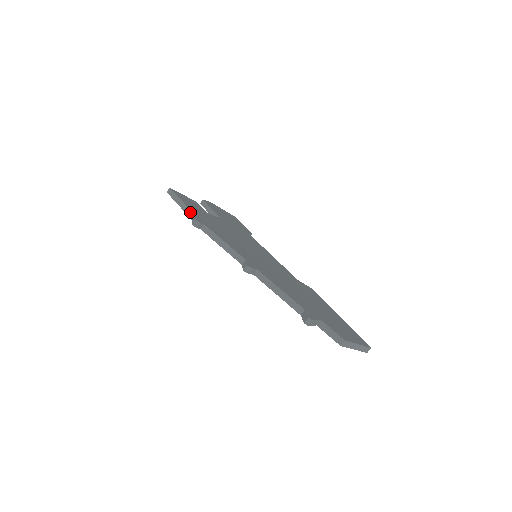
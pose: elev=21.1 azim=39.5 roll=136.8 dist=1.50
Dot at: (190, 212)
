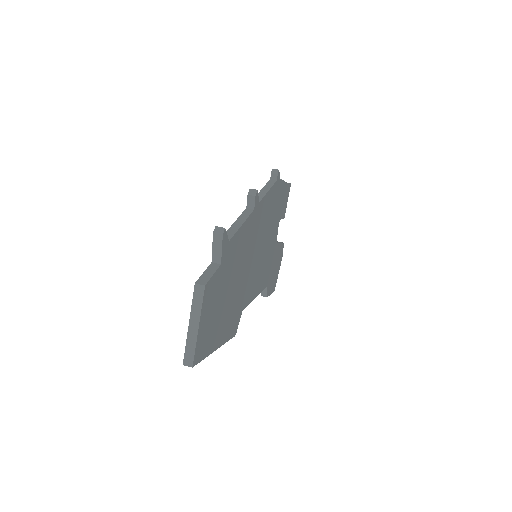
Dot at: (281, 179)
